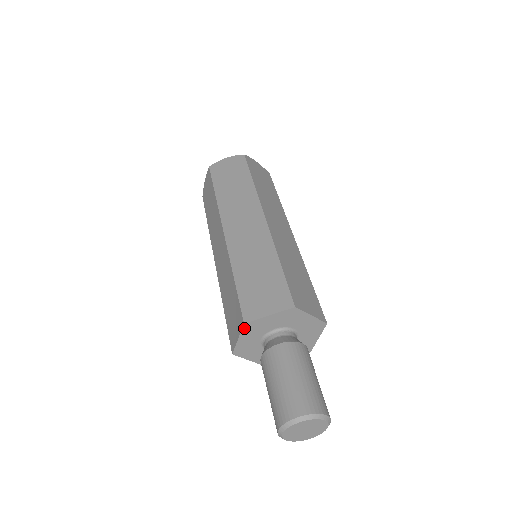
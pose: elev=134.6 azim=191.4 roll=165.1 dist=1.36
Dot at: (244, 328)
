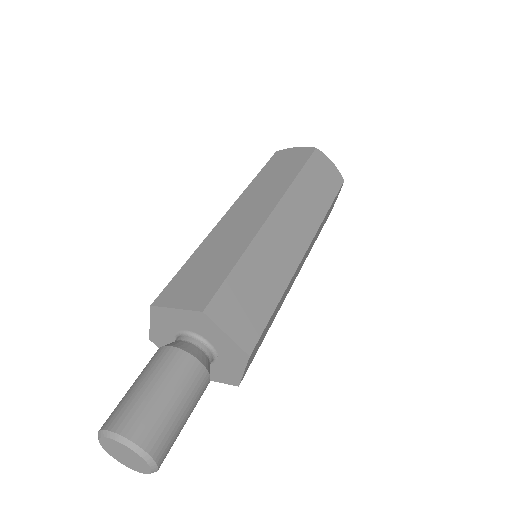
Dot at: (152, 311)
